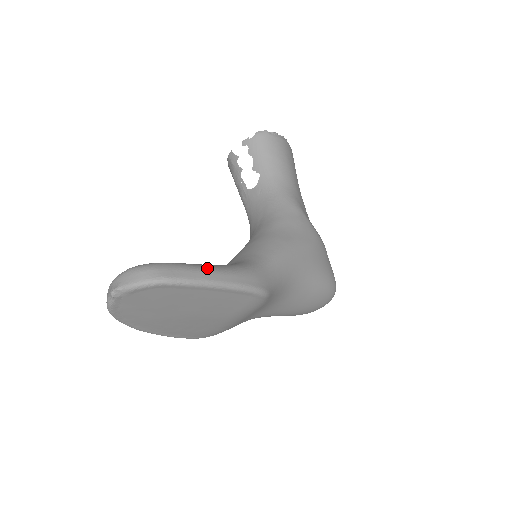
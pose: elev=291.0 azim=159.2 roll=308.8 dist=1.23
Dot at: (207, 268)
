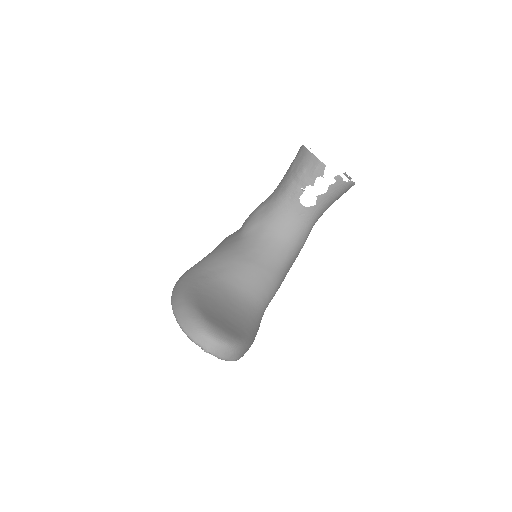
Dot at: (252, 342)
